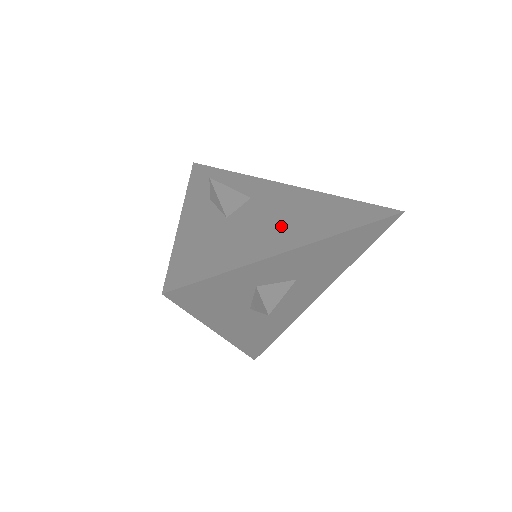
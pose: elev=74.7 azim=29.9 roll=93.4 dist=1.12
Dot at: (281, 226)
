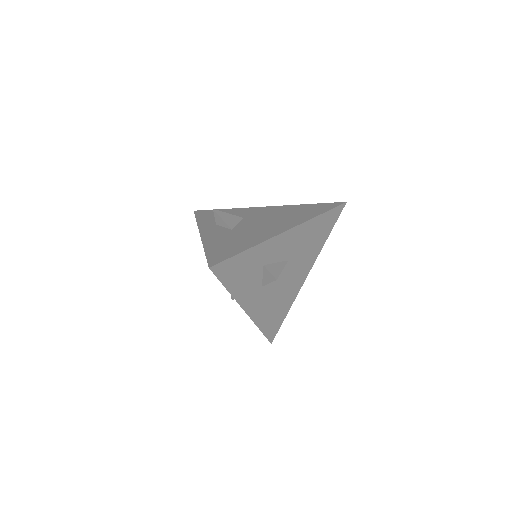
Dot at: (269, 225)
